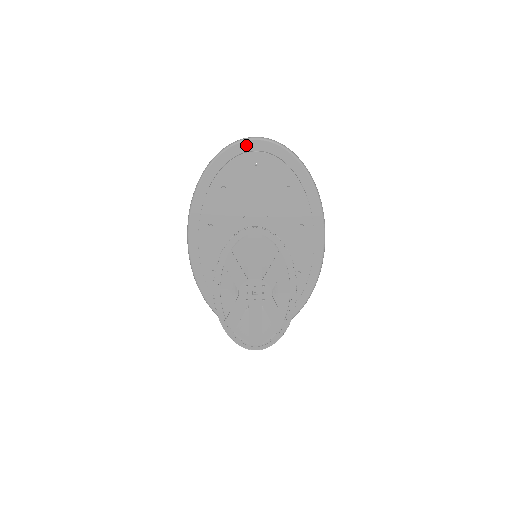
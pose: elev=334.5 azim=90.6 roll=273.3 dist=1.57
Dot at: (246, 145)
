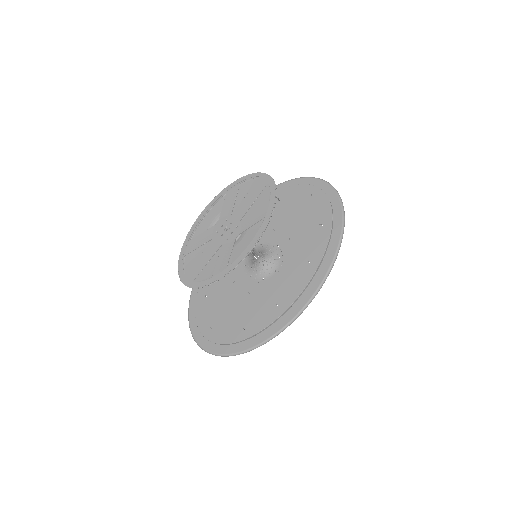
Dot at: (315, 182)
